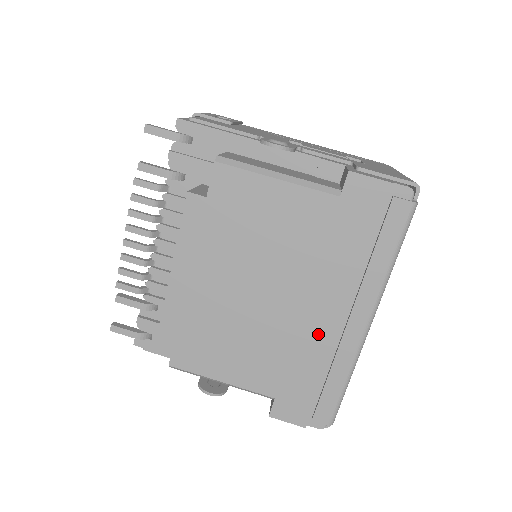
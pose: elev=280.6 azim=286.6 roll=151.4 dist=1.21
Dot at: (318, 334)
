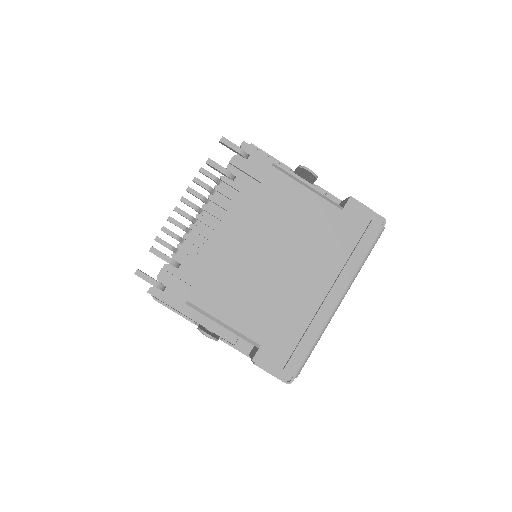
Dot at: (306, 300)
